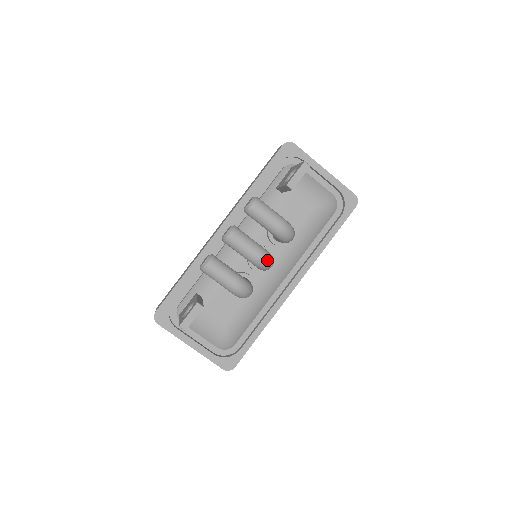
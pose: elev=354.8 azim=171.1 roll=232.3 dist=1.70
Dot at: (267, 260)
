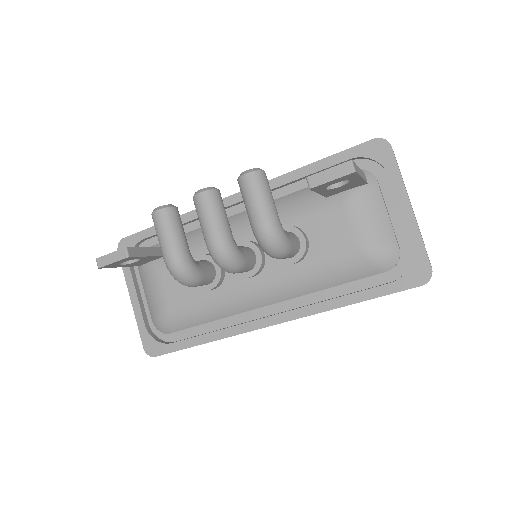
Dot at: (223, 256)
